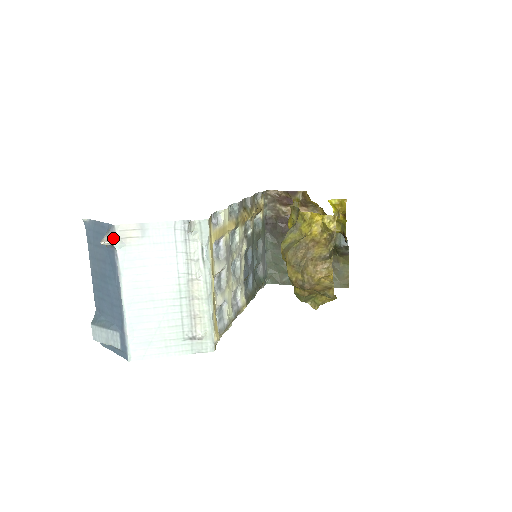
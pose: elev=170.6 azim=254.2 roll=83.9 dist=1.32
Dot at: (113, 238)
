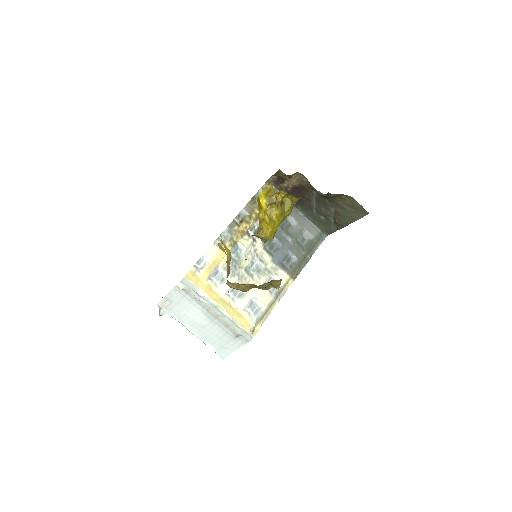
Dot at: (162, 311)
